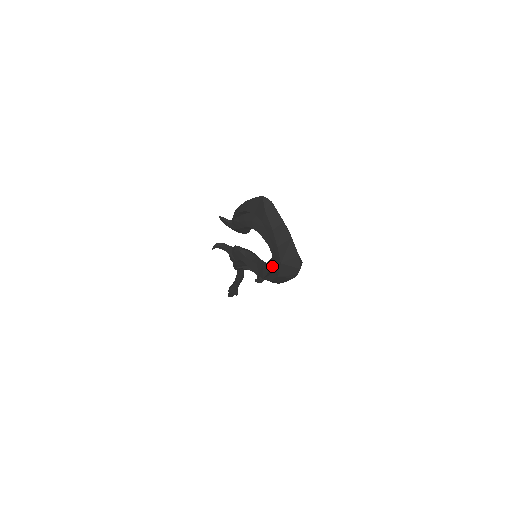
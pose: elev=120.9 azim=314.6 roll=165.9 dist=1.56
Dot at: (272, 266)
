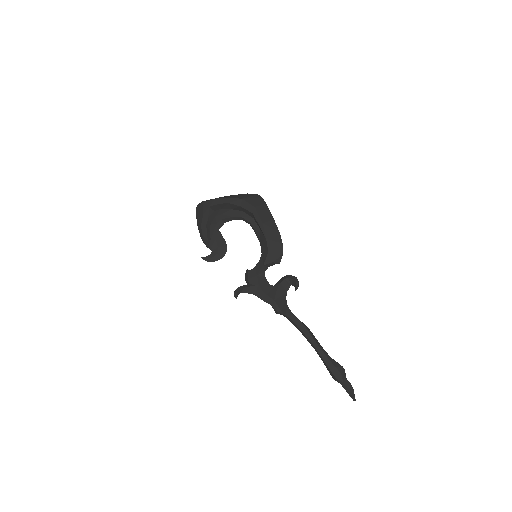
Dot at: (257, 227)
